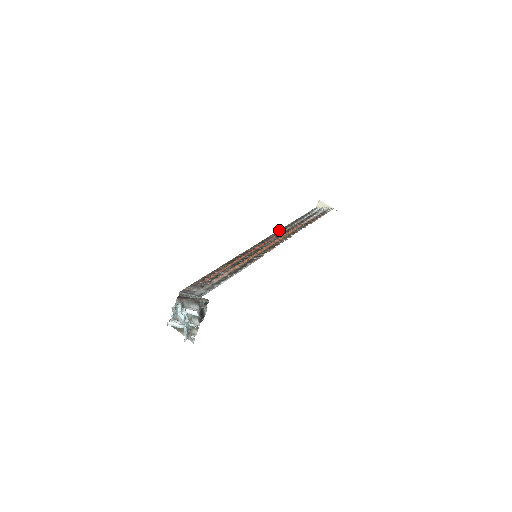
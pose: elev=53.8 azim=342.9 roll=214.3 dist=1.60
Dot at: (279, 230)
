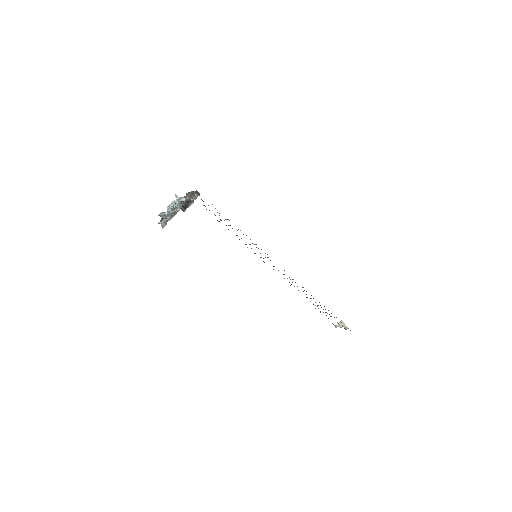
Dot at: occluded
